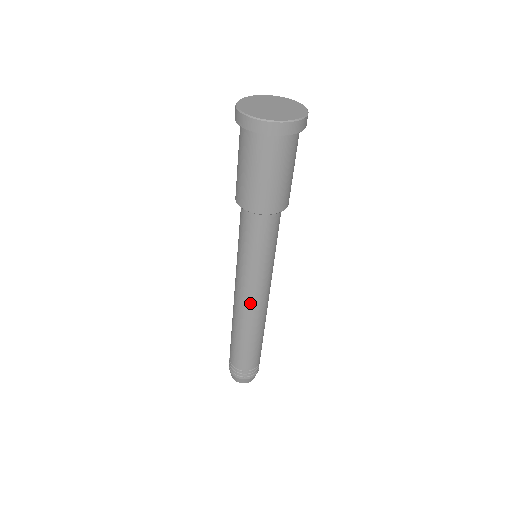
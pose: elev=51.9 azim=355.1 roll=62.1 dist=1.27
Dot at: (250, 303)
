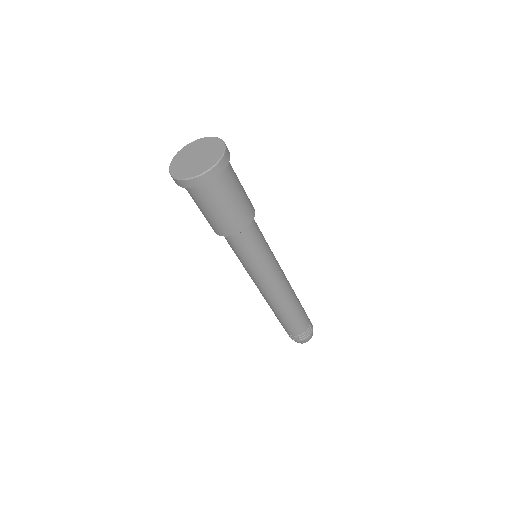
Dot at: (262, 291)
